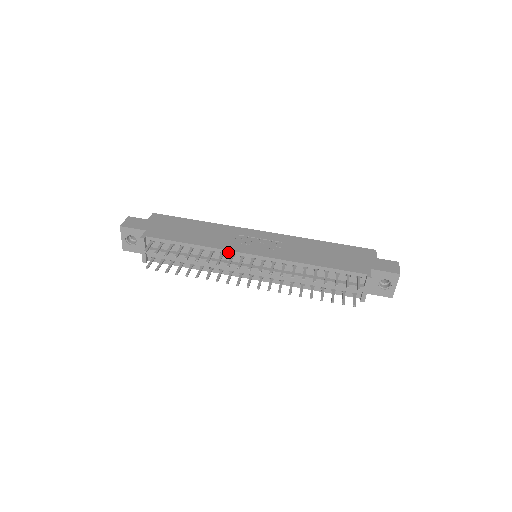
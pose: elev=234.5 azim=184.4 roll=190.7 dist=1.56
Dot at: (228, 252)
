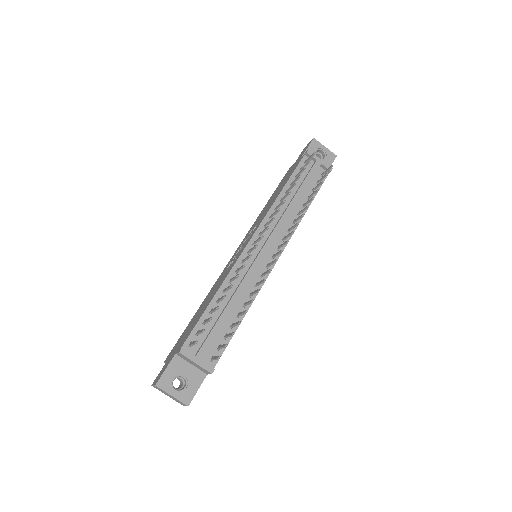
Dot at: (237, 264)
